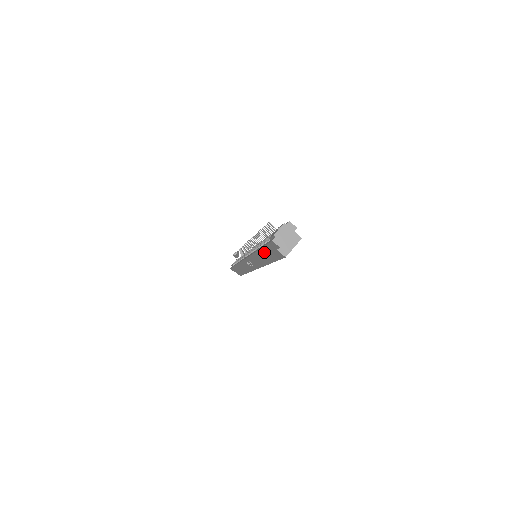
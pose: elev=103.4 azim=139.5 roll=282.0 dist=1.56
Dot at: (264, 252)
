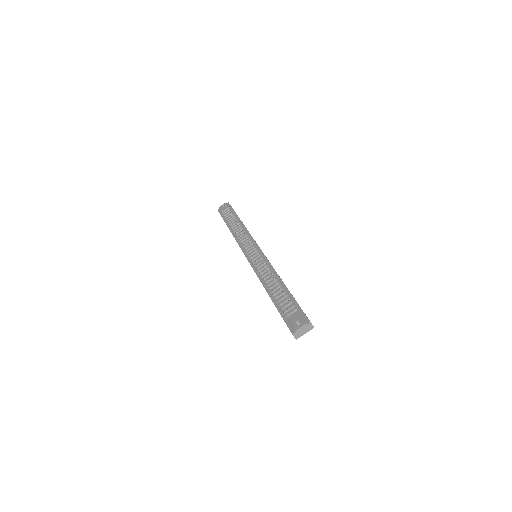
Dot at: occluded
